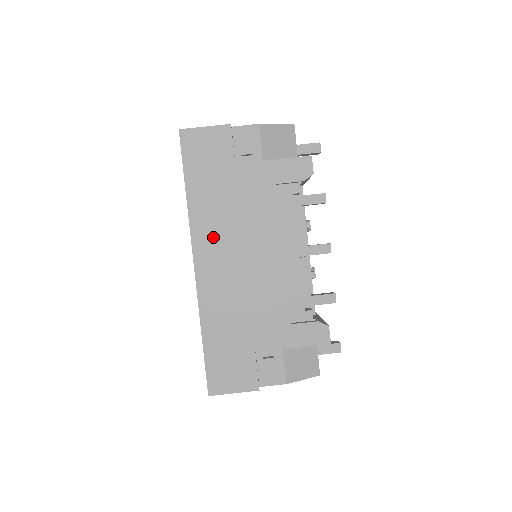
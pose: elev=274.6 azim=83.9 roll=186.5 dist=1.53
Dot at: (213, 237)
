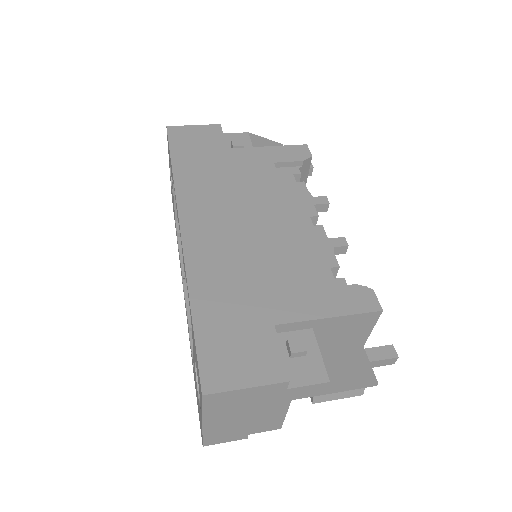
Dot at: (205, 203)
